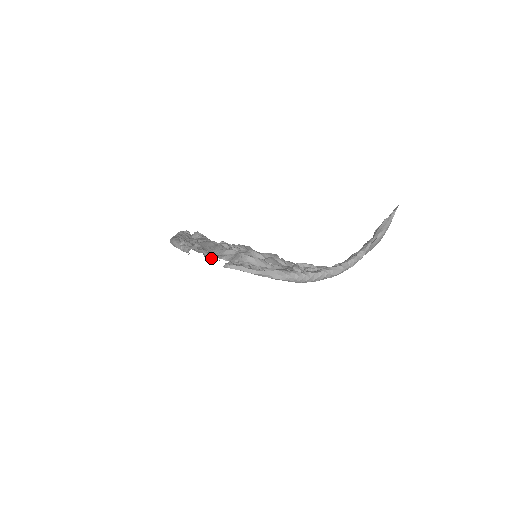
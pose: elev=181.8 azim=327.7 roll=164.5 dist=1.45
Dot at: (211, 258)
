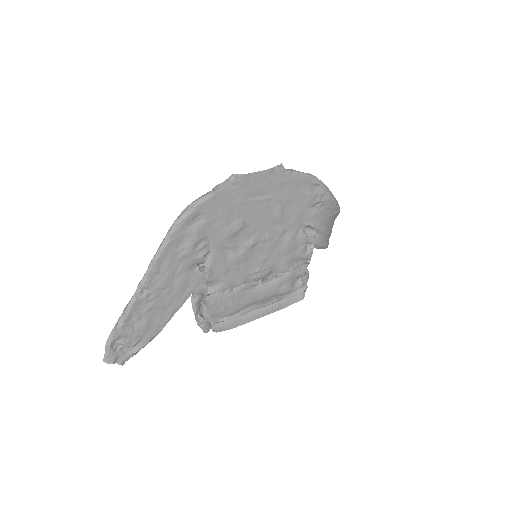
Dot at: (247, 197)
